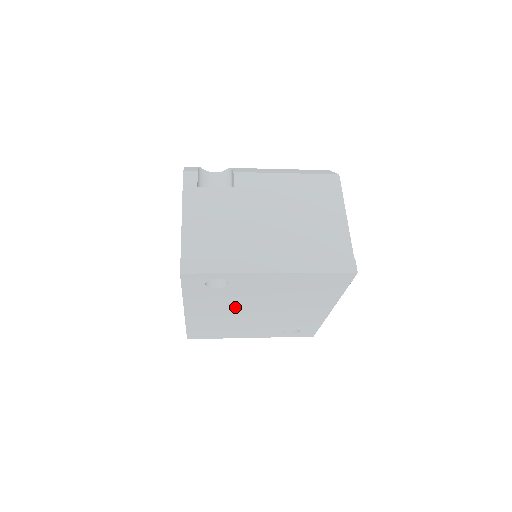
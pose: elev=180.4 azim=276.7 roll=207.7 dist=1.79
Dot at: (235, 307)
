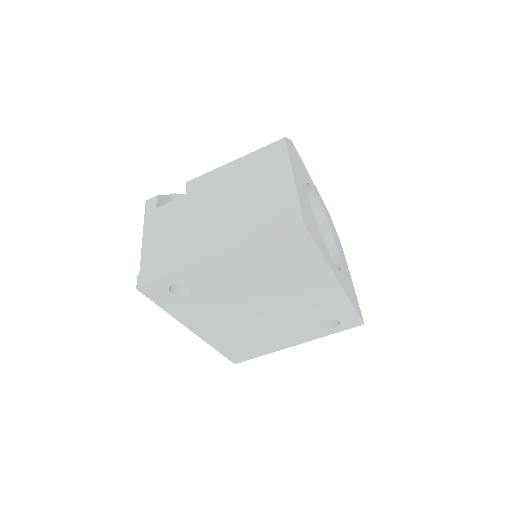
Dot at: (232, 311)
